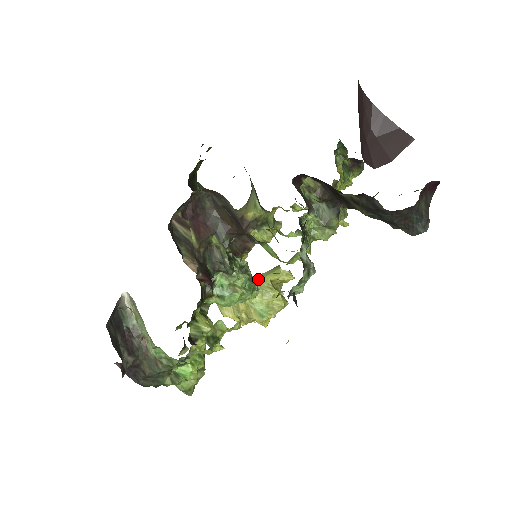
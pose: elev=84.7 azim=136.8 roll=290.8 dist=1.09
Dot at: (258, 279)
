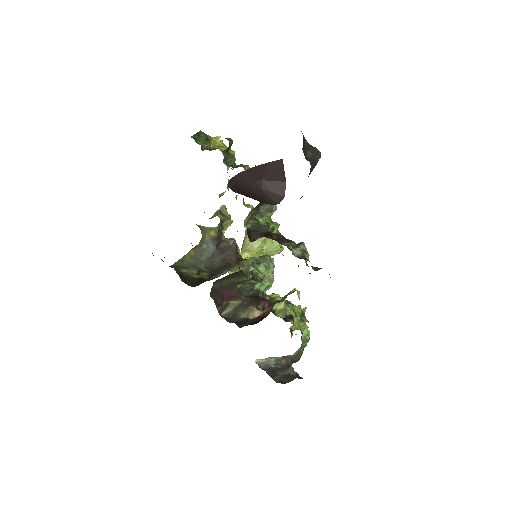
Dot at: occluded
